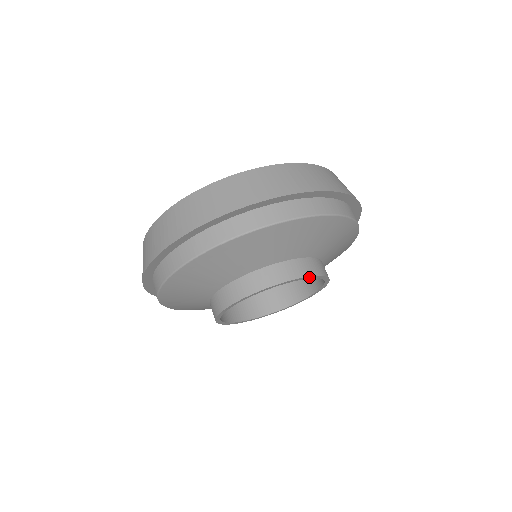
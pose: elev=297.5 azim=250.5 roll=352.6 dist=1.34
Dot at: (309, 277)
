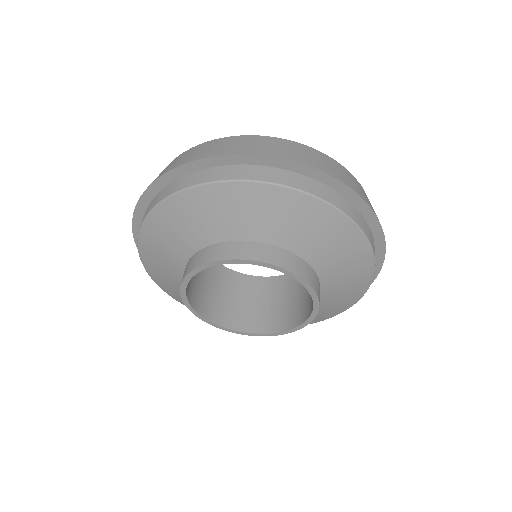
Dot at: (281, 269)
